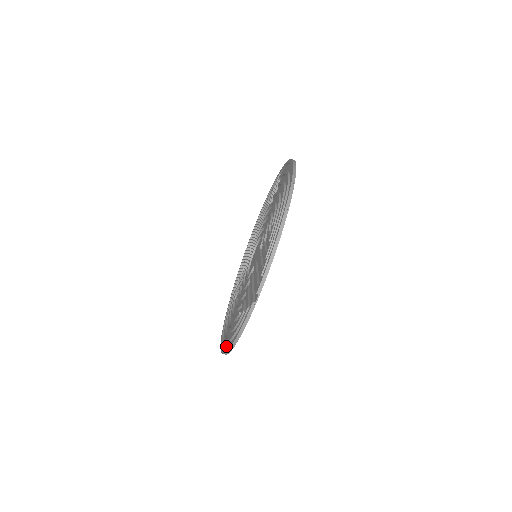
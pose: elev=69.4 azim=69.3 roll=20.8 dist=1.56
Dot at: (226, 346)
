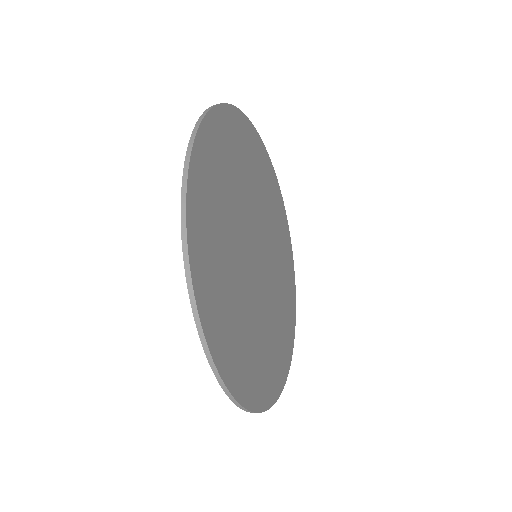
Dot at: occluded
